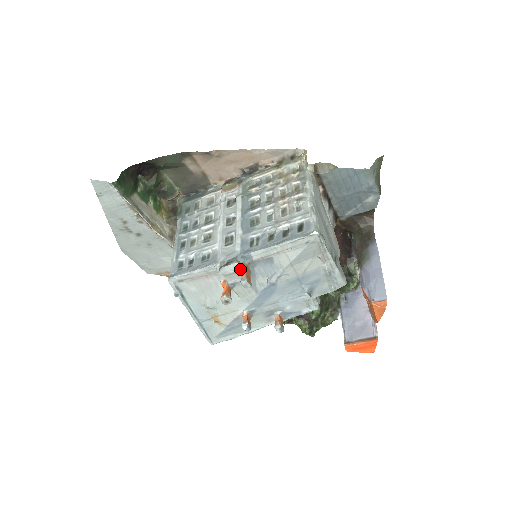
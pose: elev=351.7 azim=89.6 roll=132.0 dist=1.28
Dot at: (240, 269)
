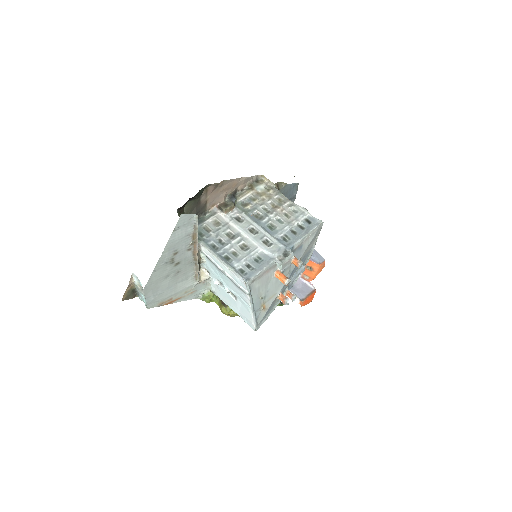
Dot at: (292, 257)
